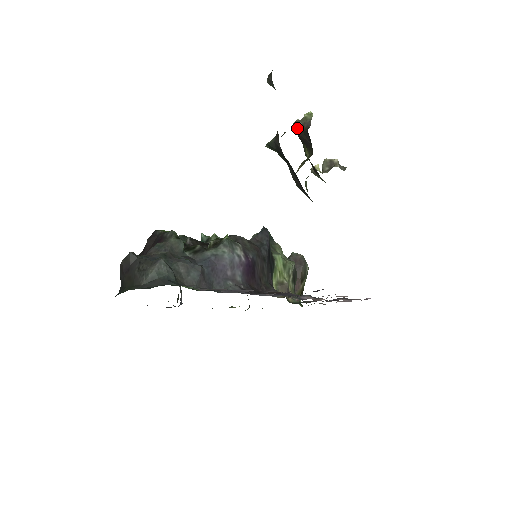
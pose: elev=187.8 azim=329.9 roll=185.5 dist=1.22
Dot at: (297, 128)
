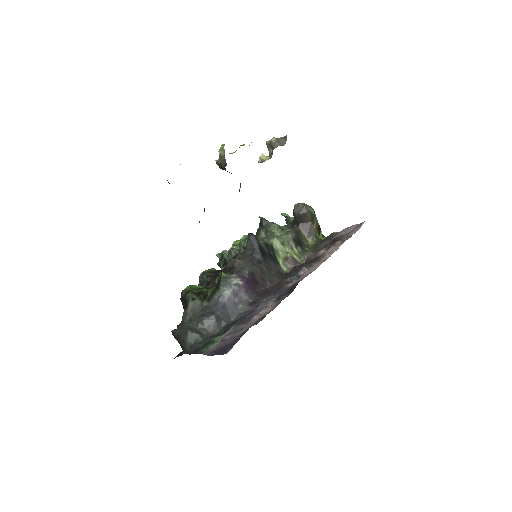
Dot at: (220, 167)
